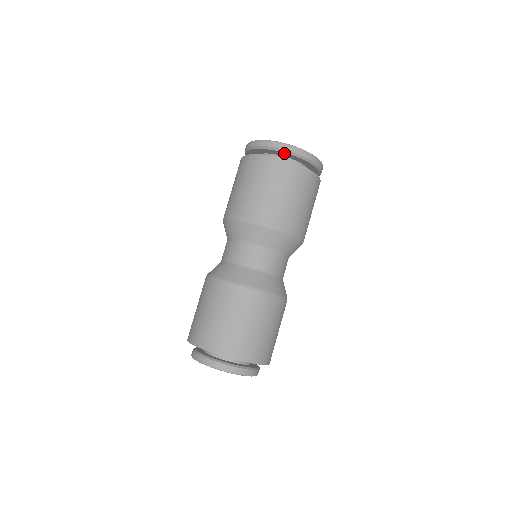
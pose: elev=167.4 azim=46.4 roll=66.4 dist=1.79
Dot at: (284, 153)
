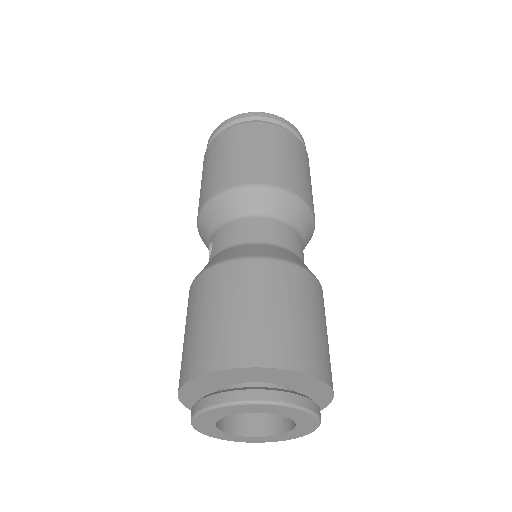
Dot at: occluded
